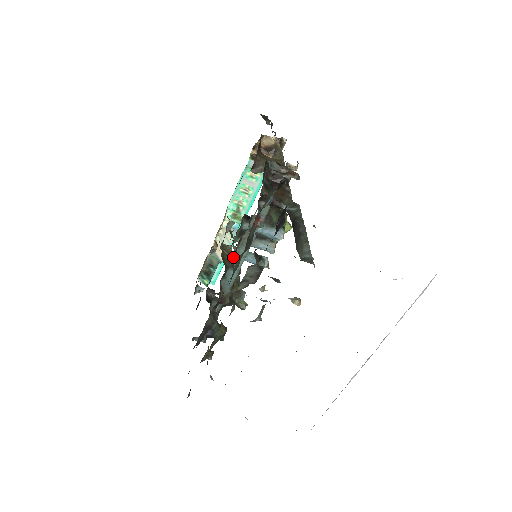
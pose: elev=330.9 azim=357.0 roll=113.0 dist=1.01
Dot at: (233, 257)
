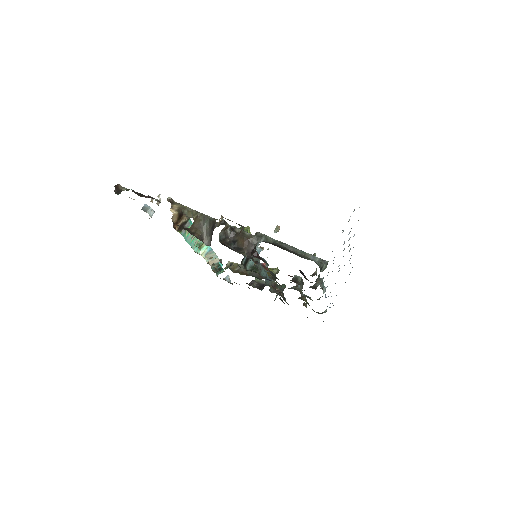
Dot at: (241, 265)
